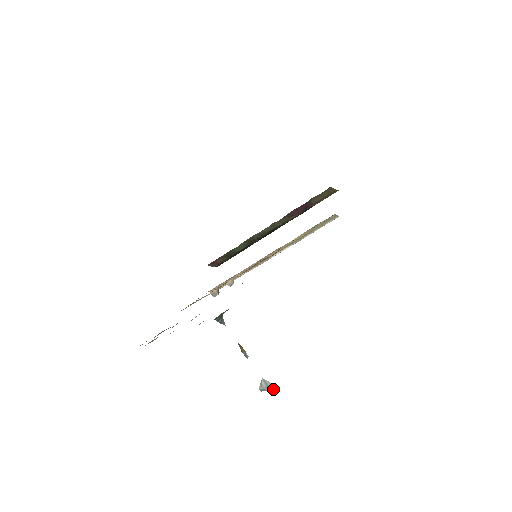
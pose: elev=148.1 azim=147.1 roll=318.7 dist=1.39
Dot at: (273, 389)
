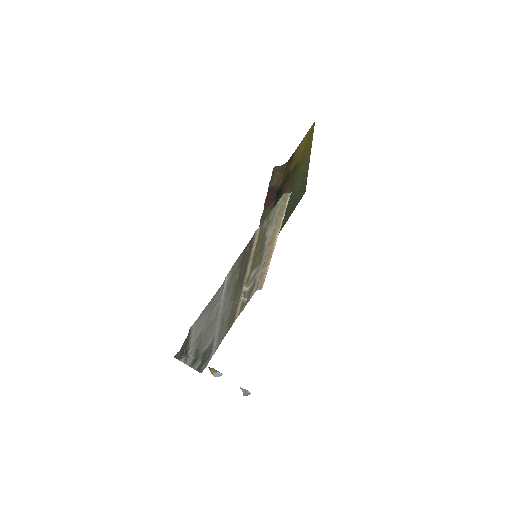
Dot at: (250, 393)
